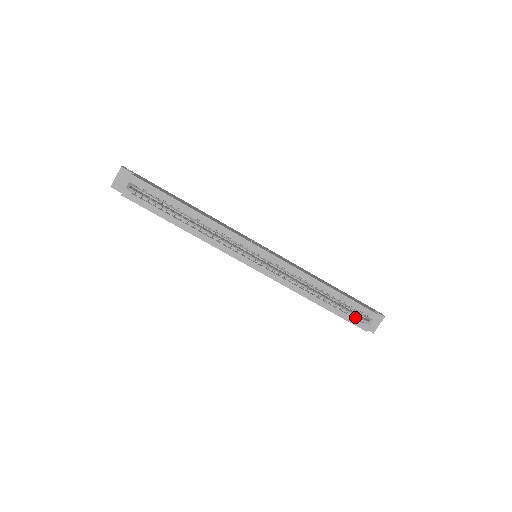
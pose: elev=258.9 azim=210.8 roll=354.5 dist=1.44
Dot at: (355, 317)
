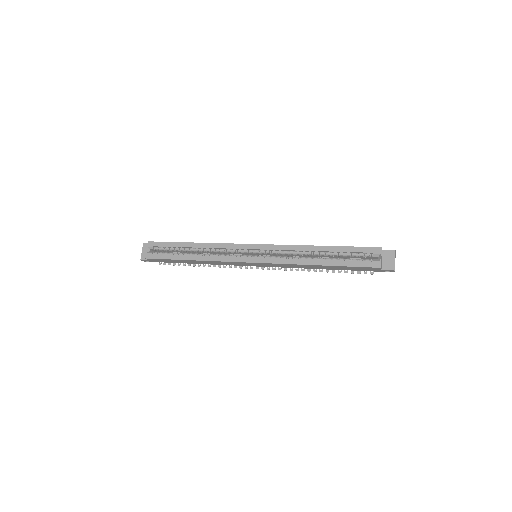
Dot at: (363, 261)
